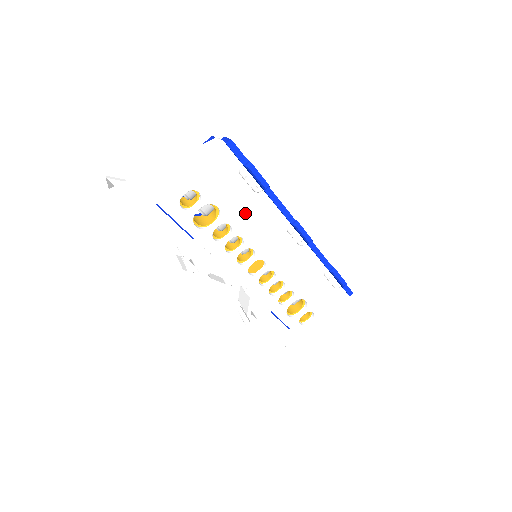
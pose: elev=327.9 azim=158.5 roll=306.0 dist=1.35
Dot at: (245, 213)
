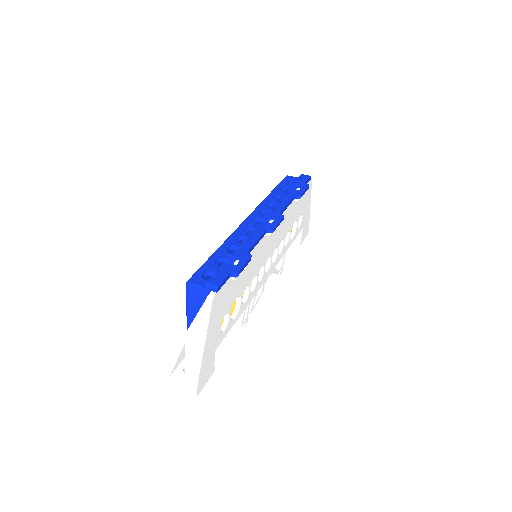
Dot at: (247, 274)
